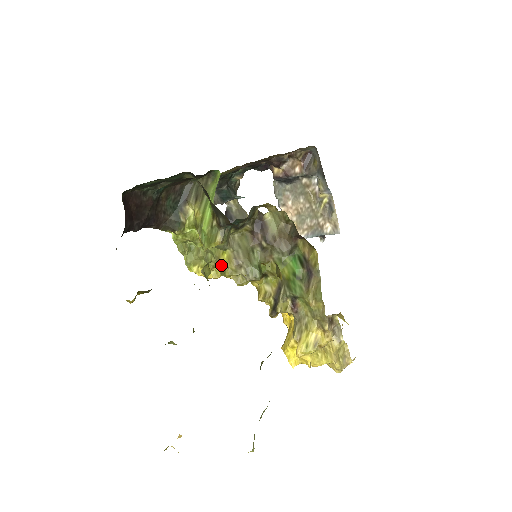
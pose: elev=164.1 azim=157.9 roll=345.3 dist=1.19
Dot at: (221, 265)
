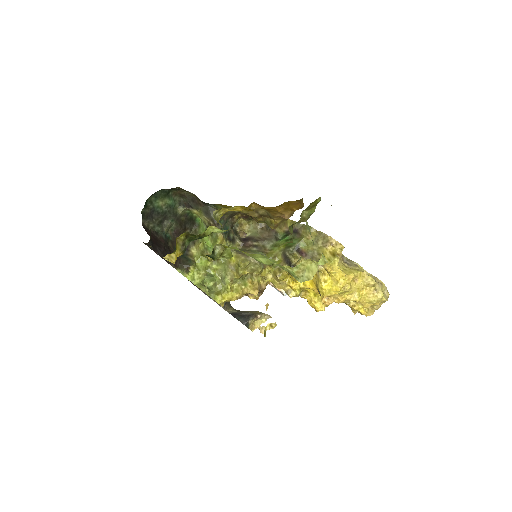
Dot at: (235, 269)
